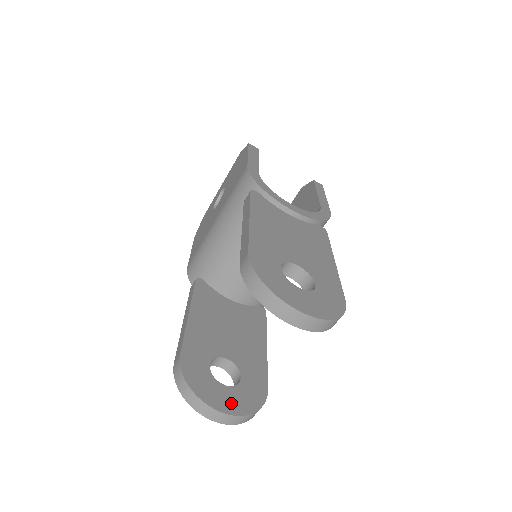
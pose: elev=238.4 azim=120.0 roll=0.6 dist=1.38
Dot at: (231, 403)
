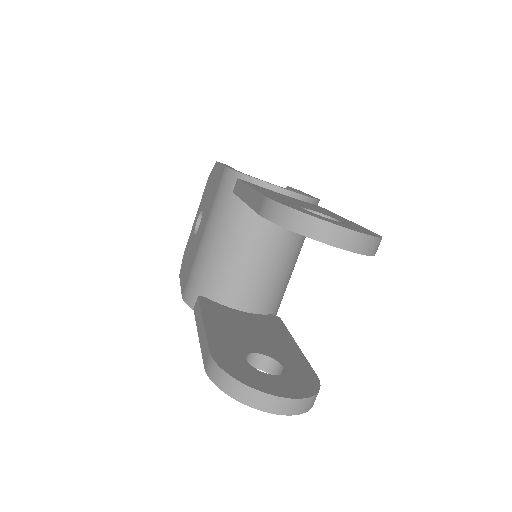
Dot at: (285, 388)
